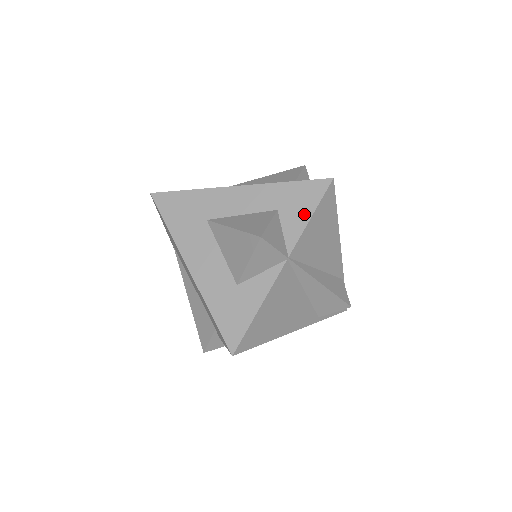
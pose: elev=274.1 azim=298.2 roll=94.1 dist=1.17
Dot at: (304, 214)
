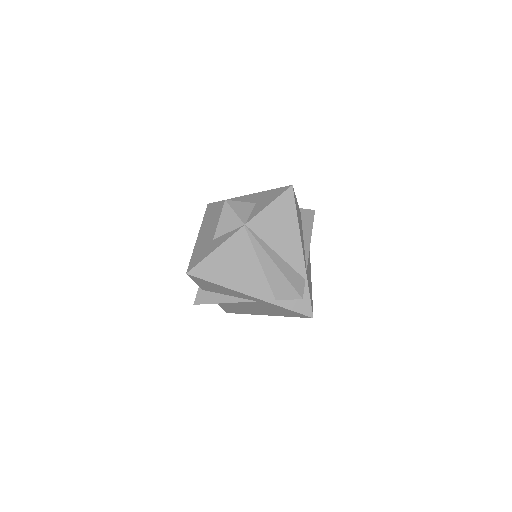
Dot at: (267, 203)
